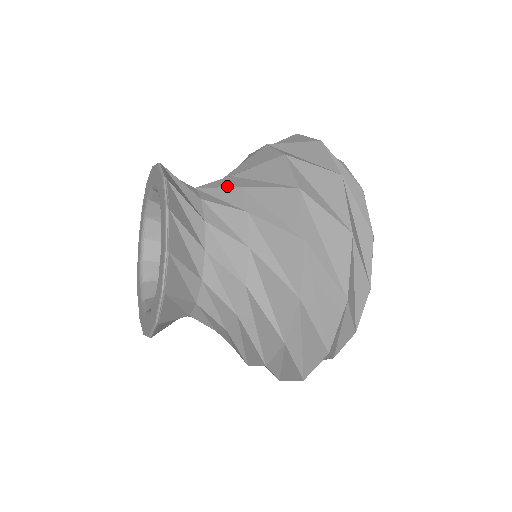
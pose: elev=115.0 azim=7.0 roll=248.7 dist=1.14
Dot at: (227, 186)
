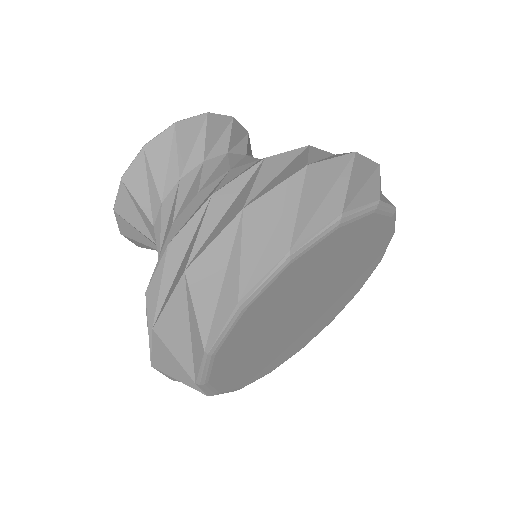
Dot at: occluded
